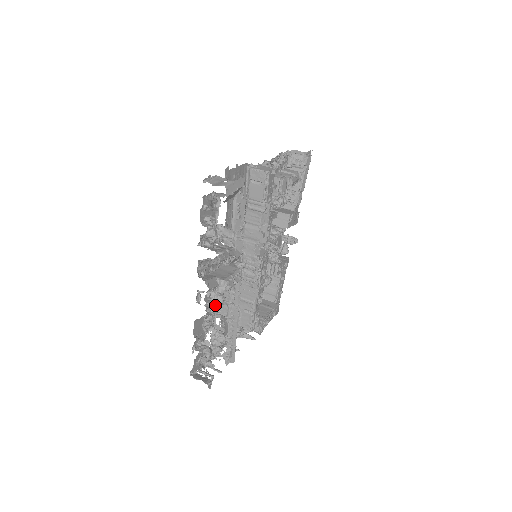
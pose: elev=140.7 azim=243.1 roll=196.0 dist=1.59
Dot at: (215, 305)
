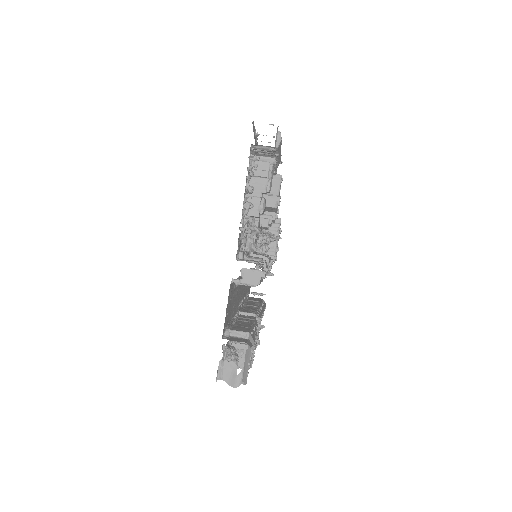
Dot at: occluded
